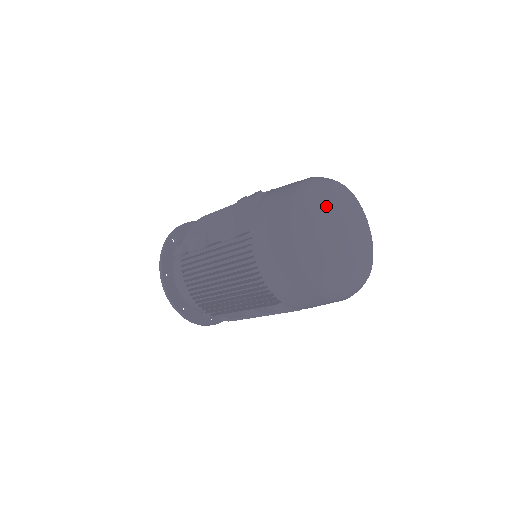
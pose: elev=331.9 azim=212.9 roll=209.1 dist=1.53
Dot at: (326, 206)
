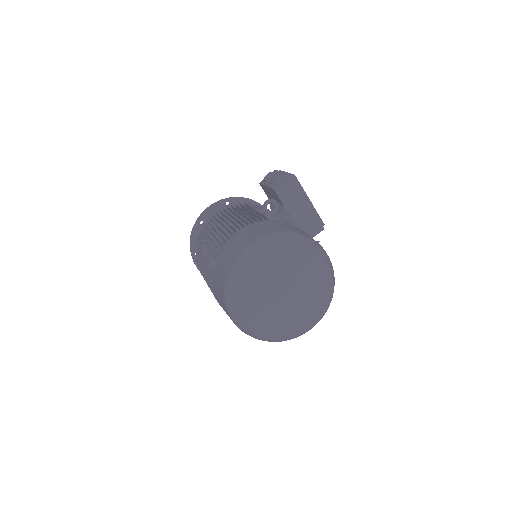
Dot at: (259, 279)
